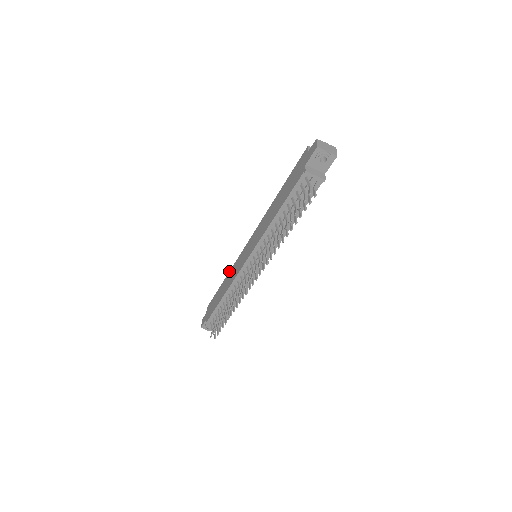
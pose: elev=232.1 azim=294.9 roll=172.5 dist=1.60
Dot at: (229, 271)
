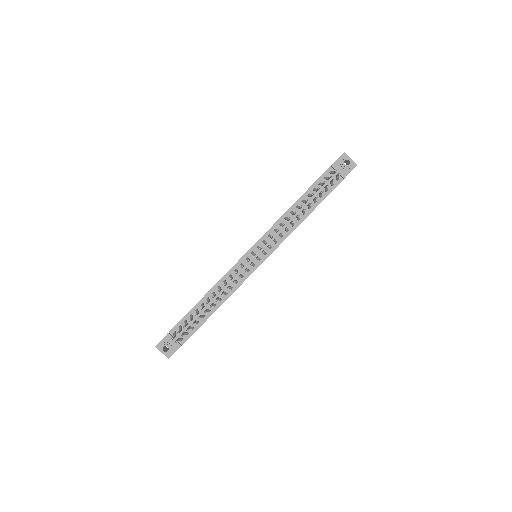
Dot at: occluded
